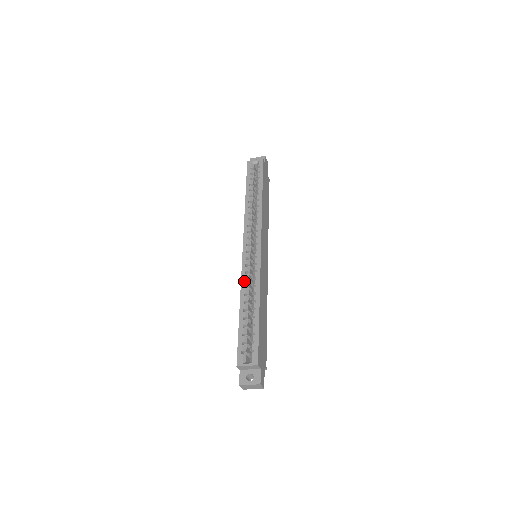
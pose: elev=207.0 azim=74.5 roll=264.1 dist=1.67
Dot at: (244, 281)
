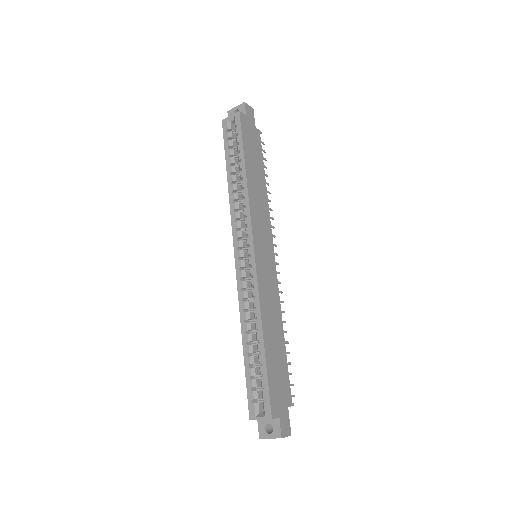
Dot at: (242, 302)
